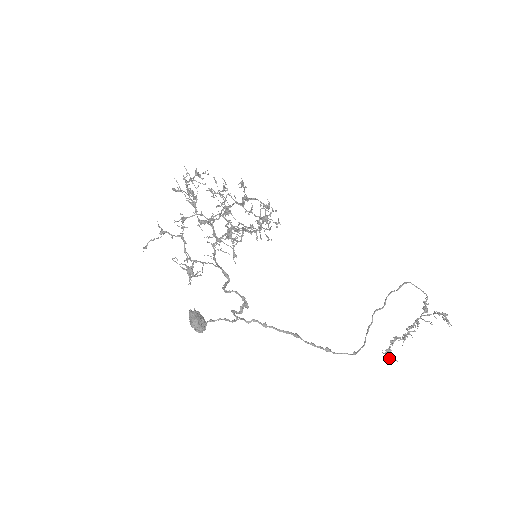
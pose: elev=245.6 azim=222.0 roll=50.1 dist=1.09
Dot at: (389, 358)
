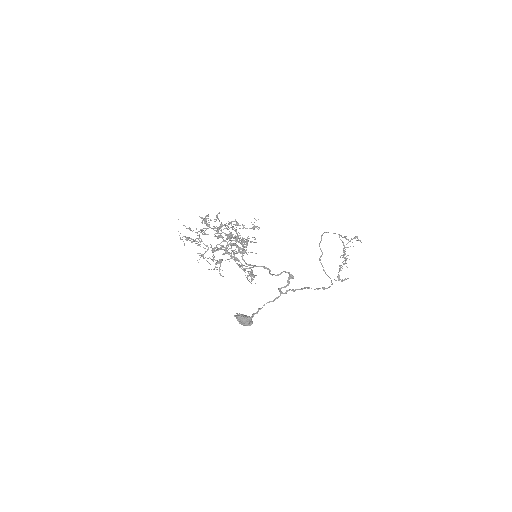
Dot at: (342, 280)
